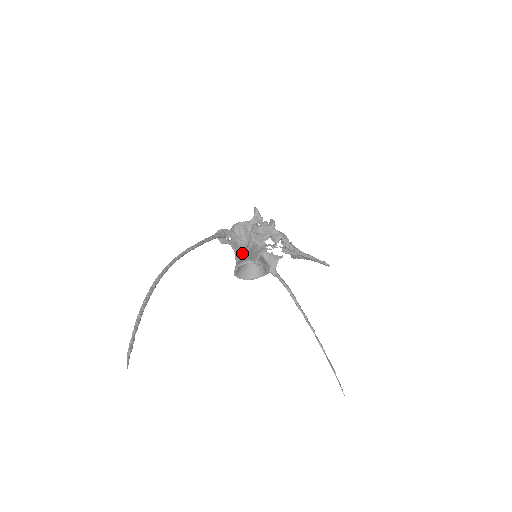
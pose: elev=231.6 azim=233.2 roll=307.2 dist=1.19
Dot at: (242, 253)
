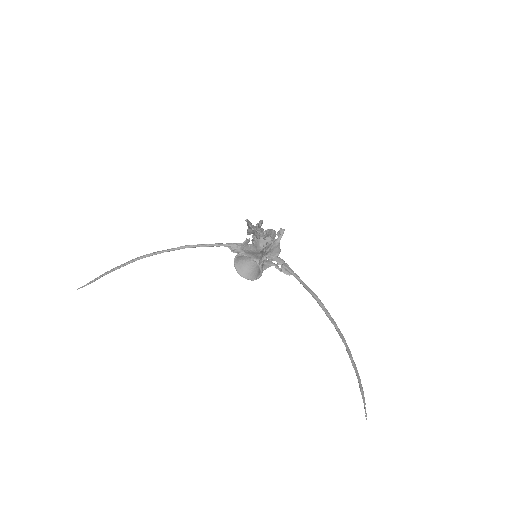
Dot at: (248, 257)
